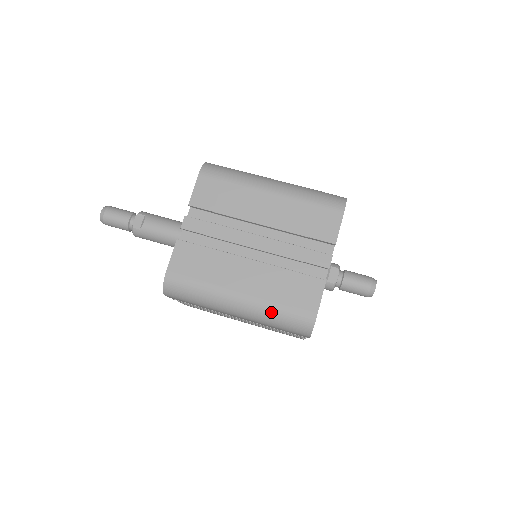
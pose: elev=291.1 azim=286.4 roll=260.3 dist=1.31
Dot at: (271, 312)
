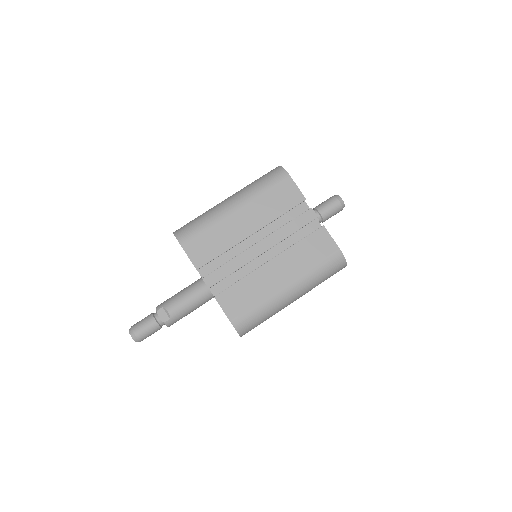
Dot at: (314, 276)
